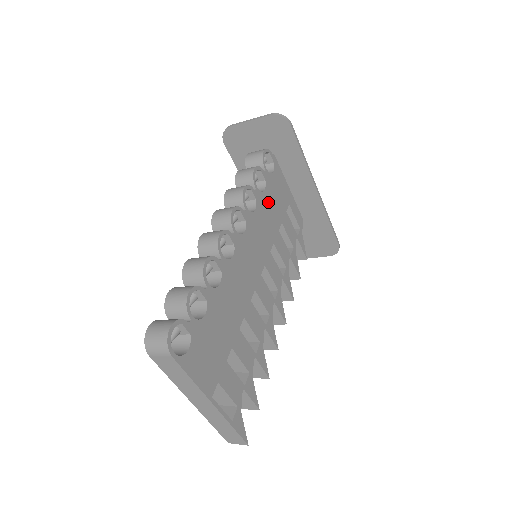
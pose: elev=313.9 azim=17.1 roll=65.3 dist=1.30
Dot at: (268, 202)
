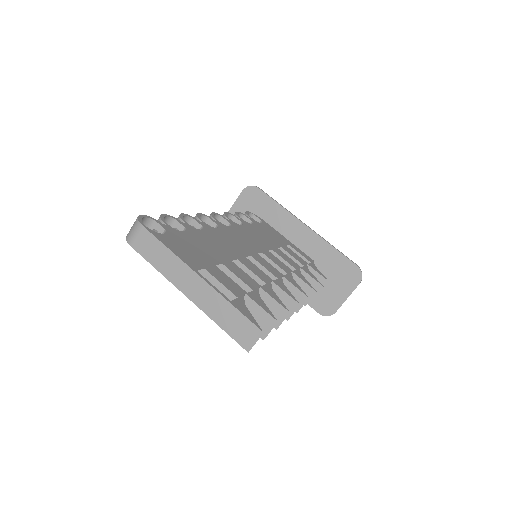
Dot at: (258, 231)
